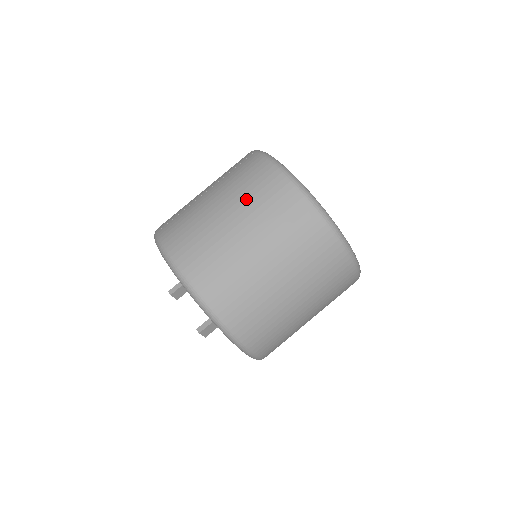
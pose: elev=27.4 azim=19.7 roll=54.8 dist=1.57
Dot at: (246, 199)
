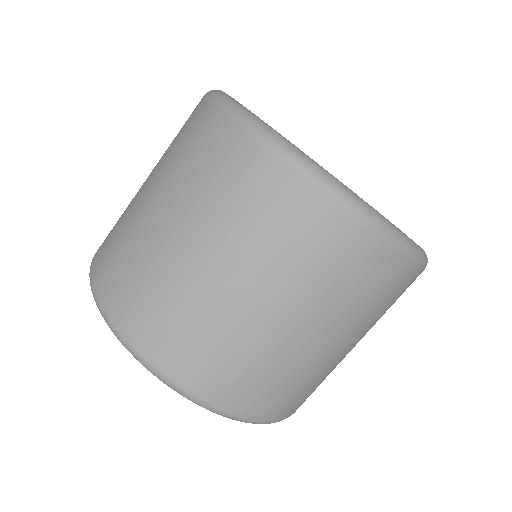
Dot at: (170, 160)
